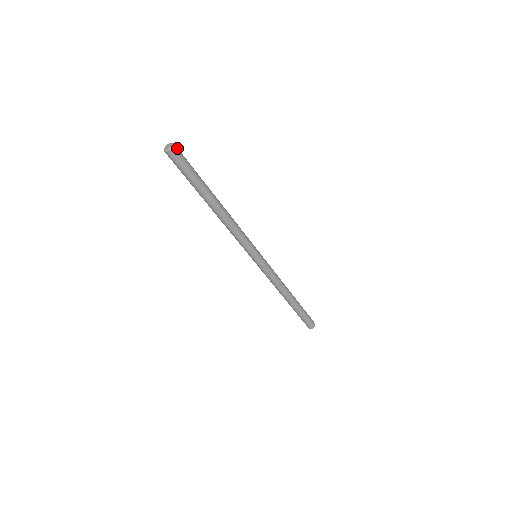
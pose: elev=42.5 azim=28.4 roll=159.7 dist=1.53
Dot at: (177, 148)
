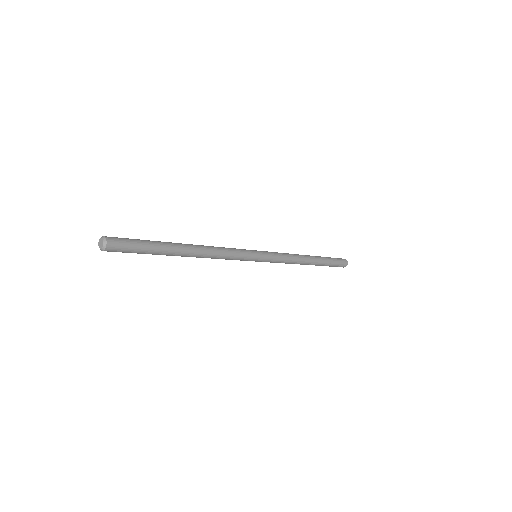
Dot at: (112, 240)
